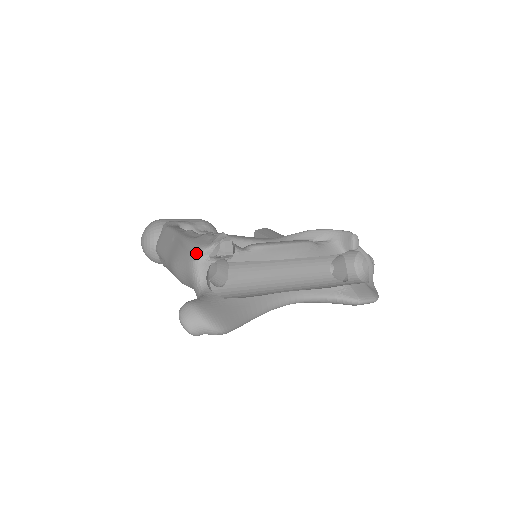
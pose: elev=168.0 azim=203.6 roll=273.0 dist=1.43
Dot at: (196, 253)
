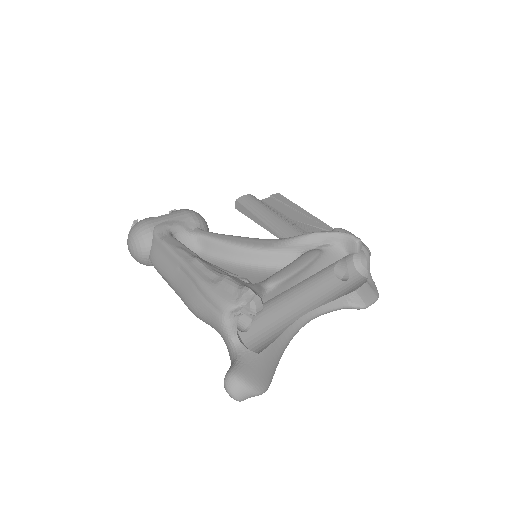
Dot at: (224, 311)
